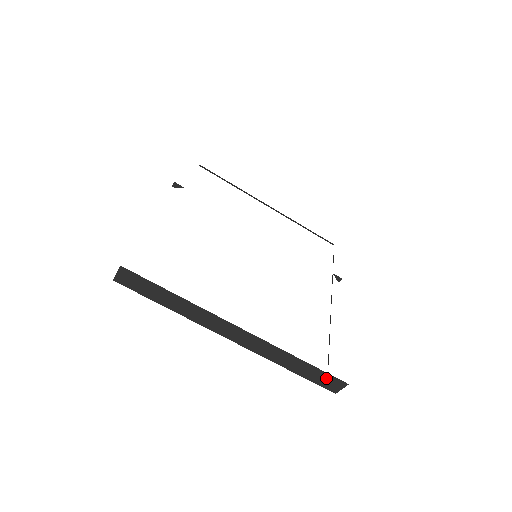
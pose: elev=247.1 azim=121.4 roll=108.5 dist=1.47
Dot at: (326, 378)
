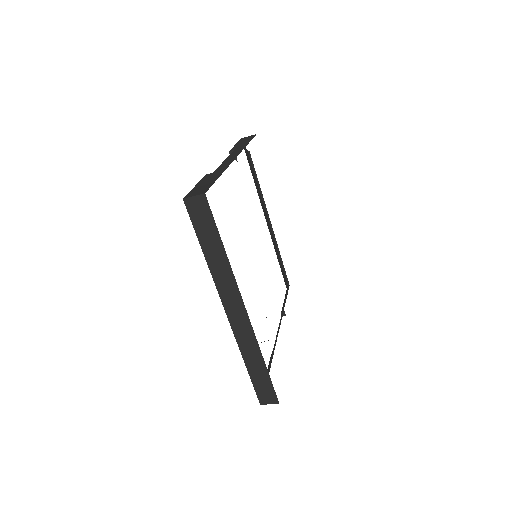
Dot at: (267, 388)
